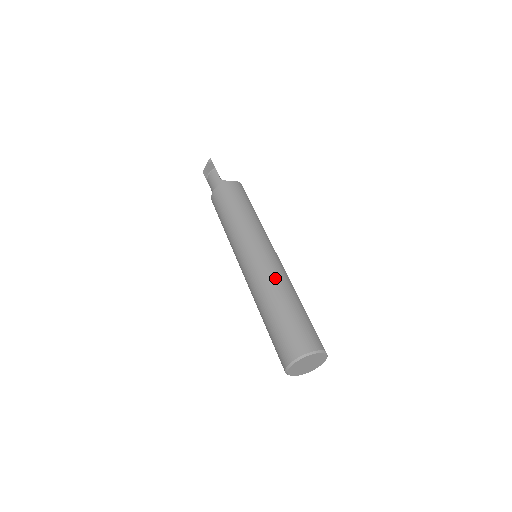
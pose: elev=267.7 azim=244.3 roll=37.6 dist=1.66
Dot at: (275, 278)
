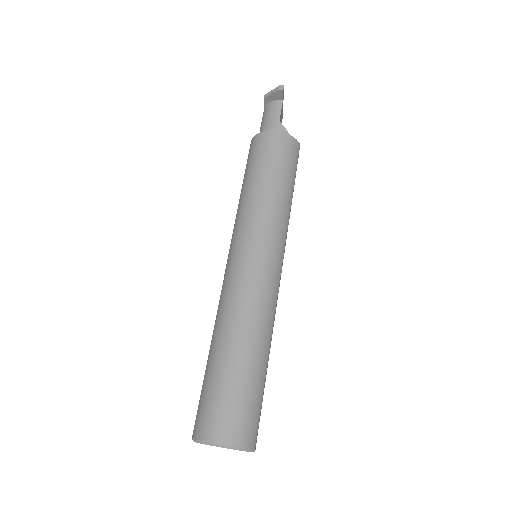
Dot at: (256, 312)
